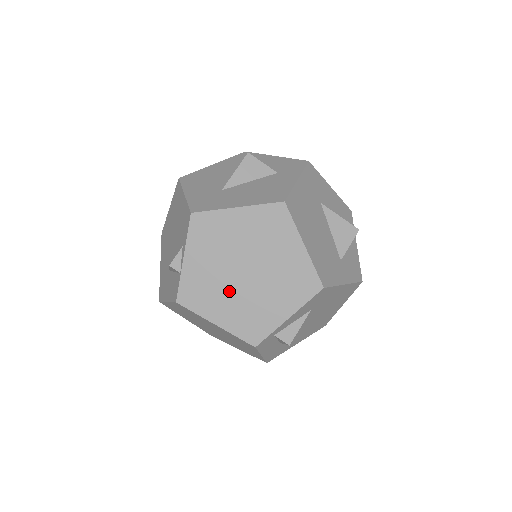
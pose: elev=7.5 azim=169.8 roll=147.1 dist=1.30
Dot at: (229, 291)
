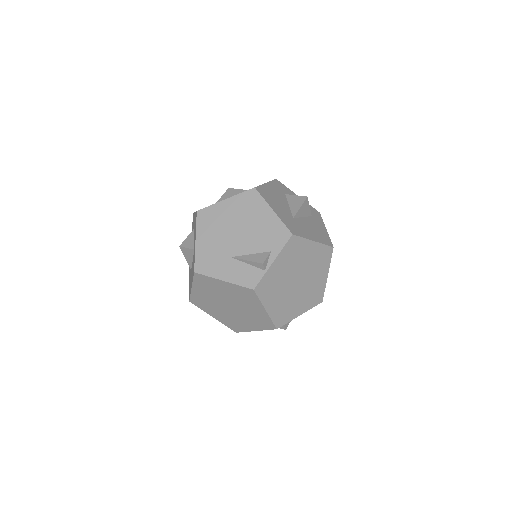
Dot at: (284, 291)
